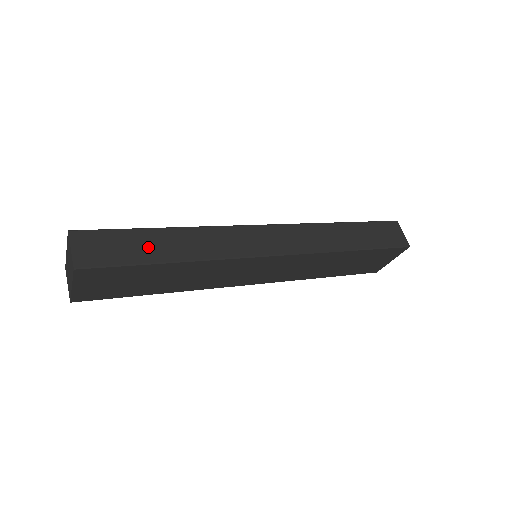
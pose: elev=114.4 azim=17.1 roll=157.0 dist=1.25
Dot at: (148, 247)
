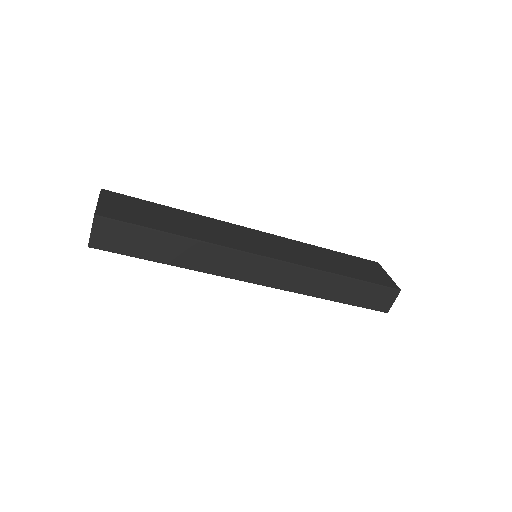
Dot at: (154, 248)
